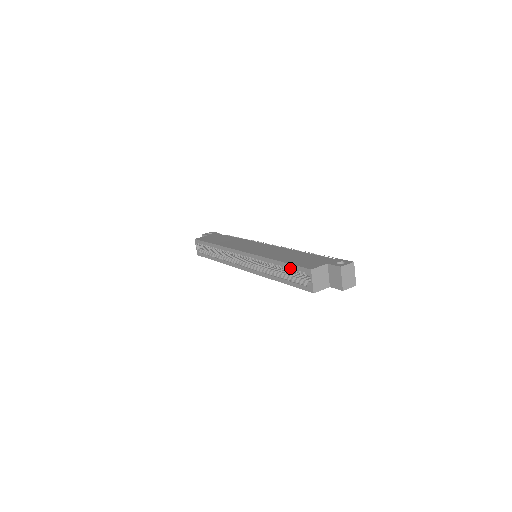
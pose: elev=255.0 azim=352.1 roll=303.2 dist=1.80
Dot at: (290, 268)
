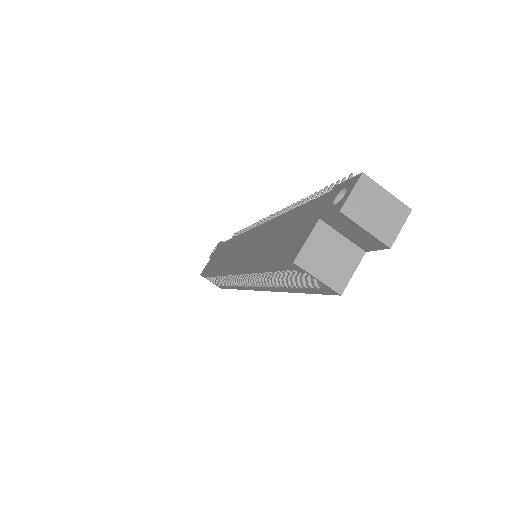
Dot at: (275, 271)
